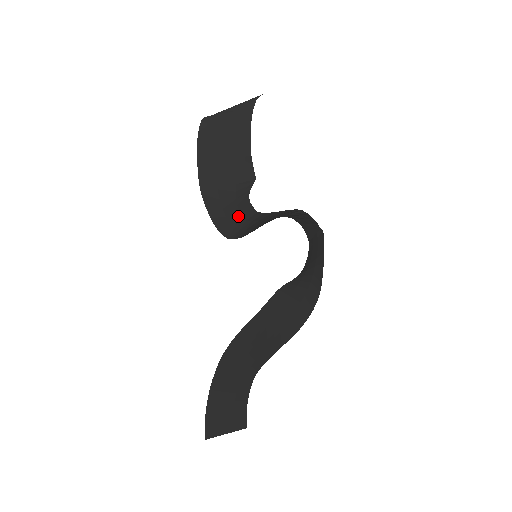
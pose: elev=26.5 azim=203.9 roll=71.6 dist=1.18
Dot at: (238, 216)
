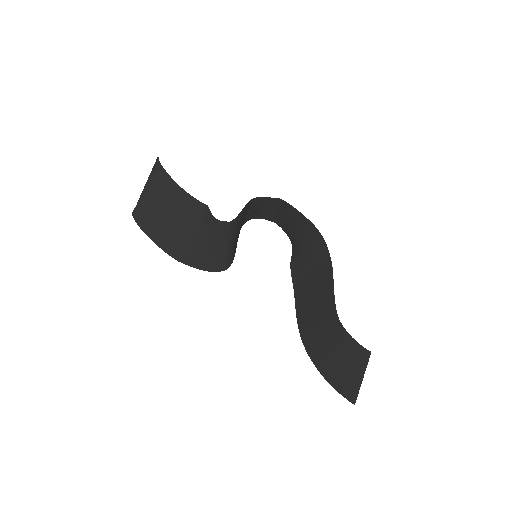
Dot at: (219, 242)
